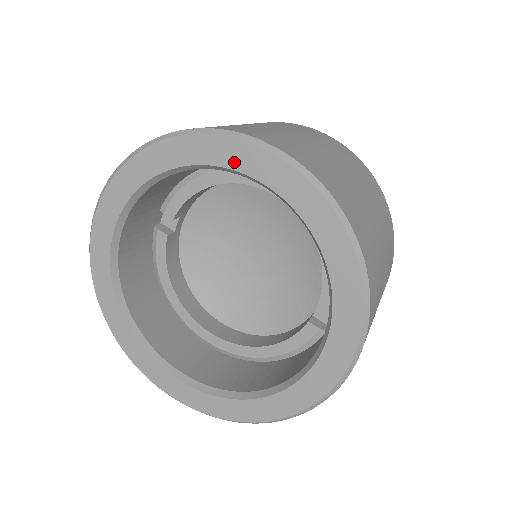
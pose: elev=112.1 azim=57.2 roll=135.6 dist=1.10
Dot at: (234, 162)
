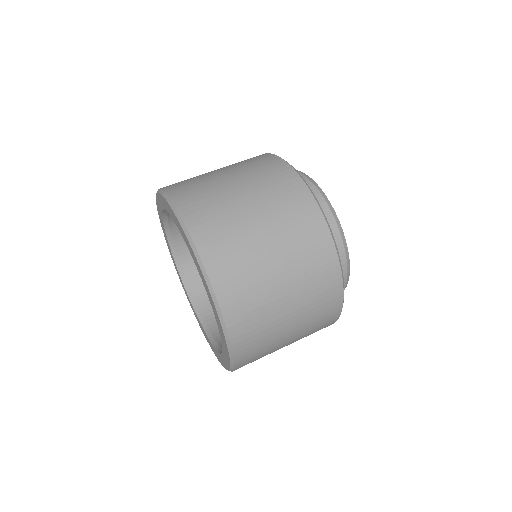
Dot at: (167, 209)
